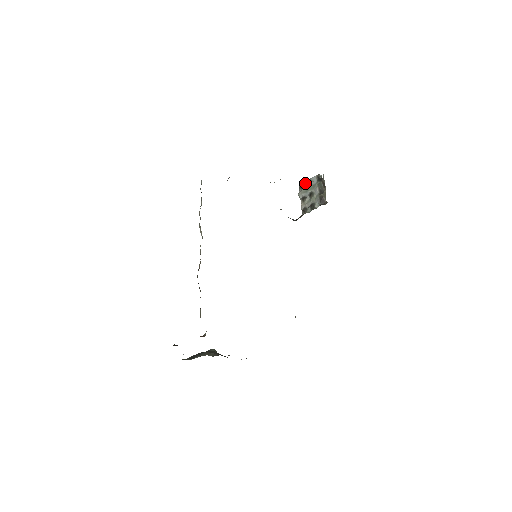
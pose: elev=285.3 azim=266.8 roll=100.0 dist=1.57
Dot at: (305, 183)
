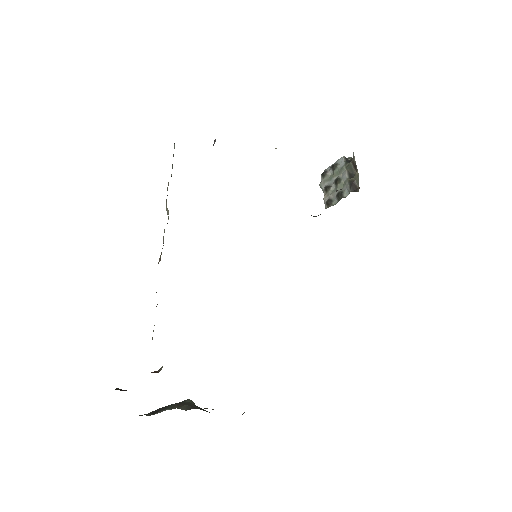
Dot at: (328, 169)
